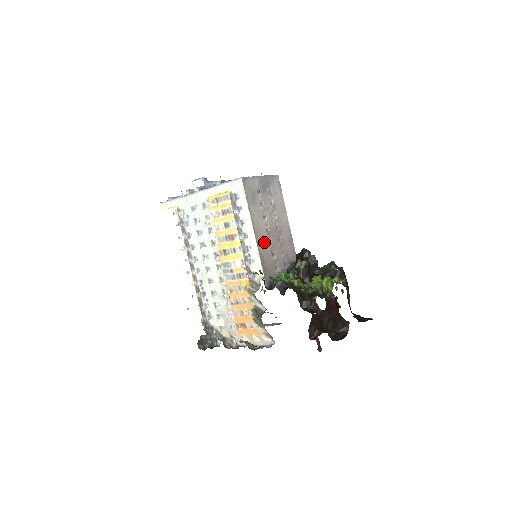
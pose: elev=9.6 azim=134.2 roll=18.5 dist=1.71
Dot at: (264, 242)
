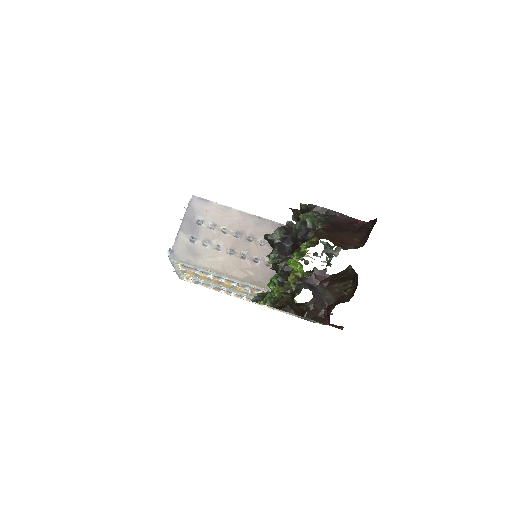
Dot at: (238, 266)
